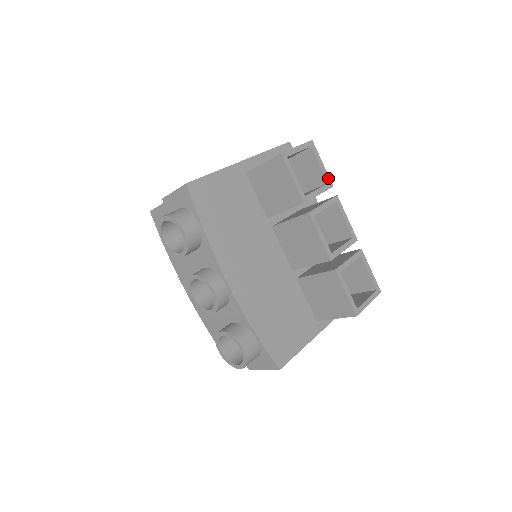
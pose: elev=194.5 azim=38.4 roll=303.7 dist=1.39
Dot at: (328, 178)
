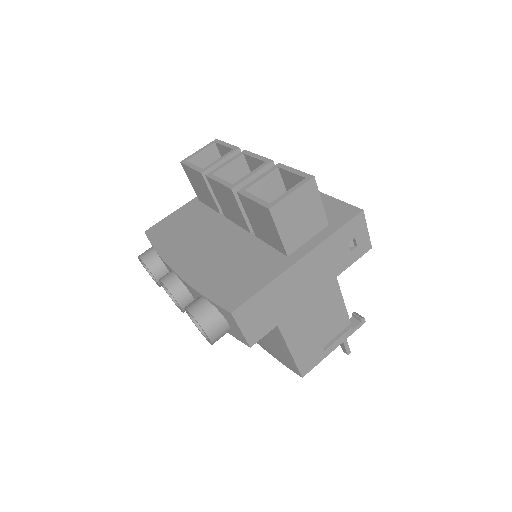
Dot at: (233, 147)
